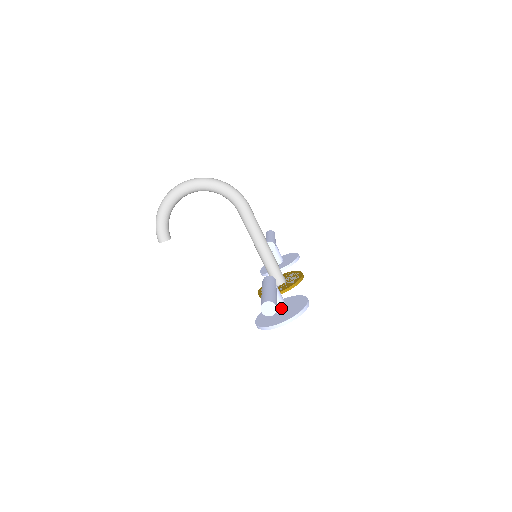
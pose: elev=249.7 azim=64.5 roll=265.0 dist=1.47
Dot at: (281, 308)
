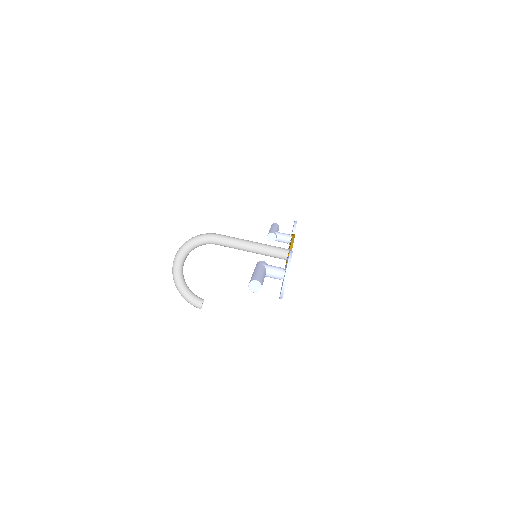
Dot at: (280, 274)
